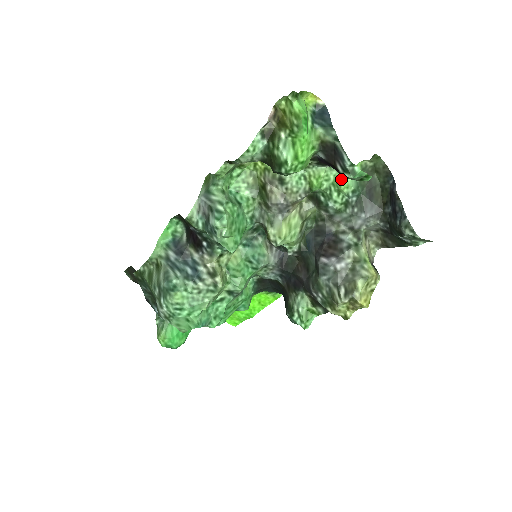
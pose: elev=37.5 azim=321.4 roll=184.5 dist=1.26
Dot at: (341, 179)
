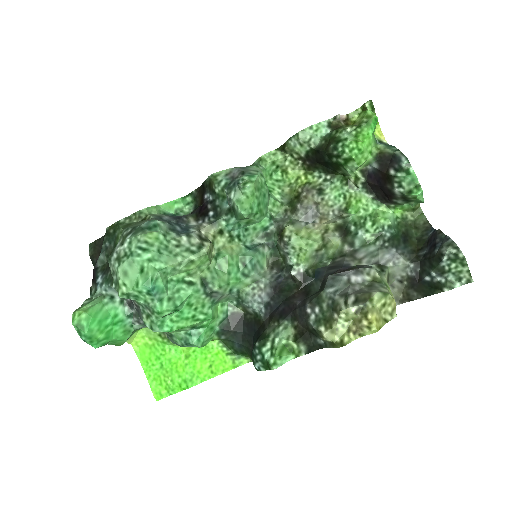
Dot at: (380, 213)
